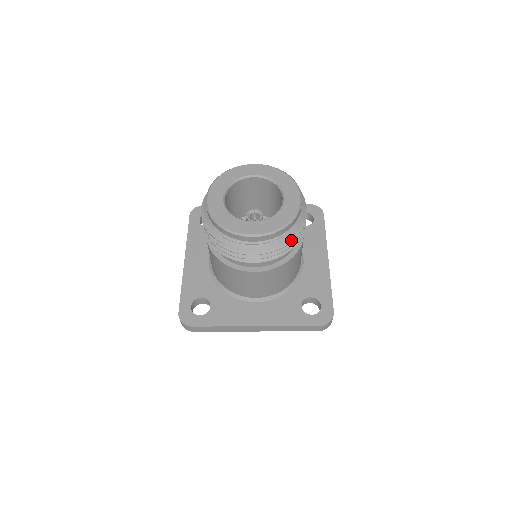
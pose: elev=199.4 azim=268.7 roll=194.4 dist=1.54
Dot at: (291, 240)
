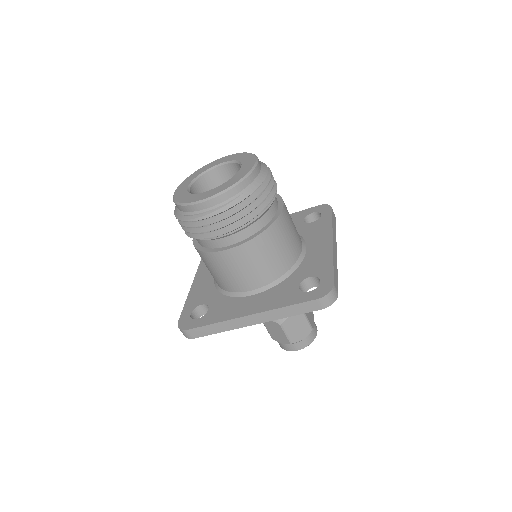
Dot at: (250, 201)
